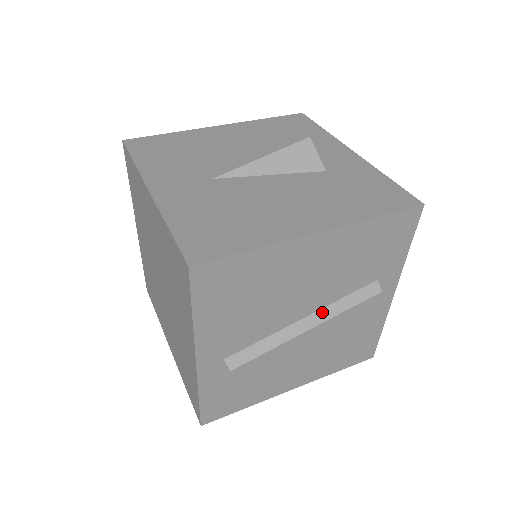
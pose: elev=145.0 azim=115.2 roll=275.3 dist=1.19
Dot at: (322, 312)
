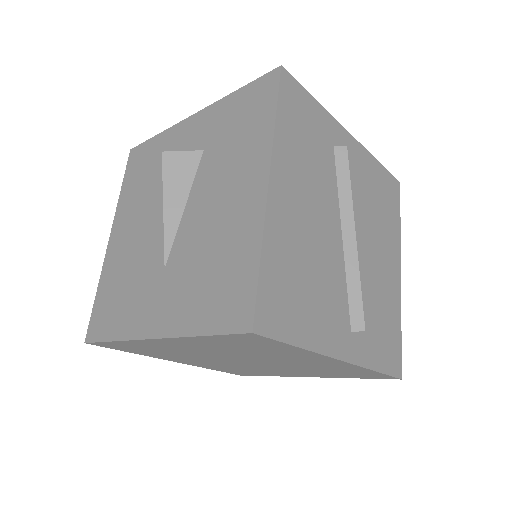
Dot at: (343, 214)
